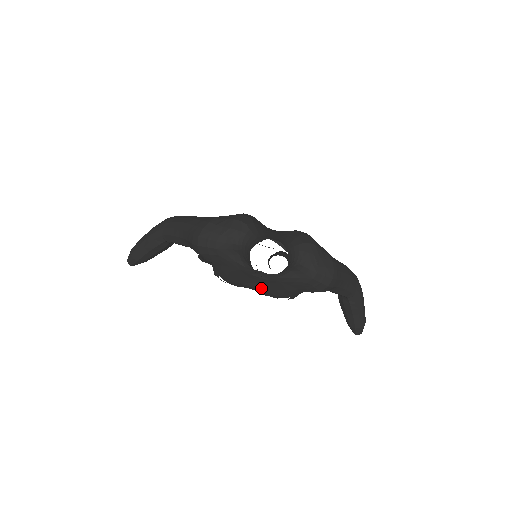
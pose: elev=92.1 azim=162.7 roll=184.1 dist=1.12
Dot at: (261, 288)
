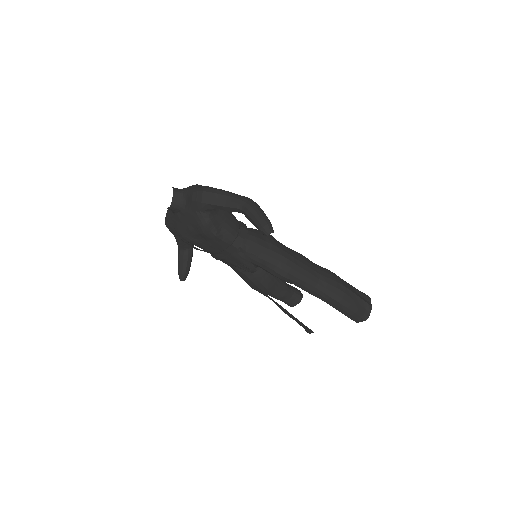
Dot at: (191, 228)
